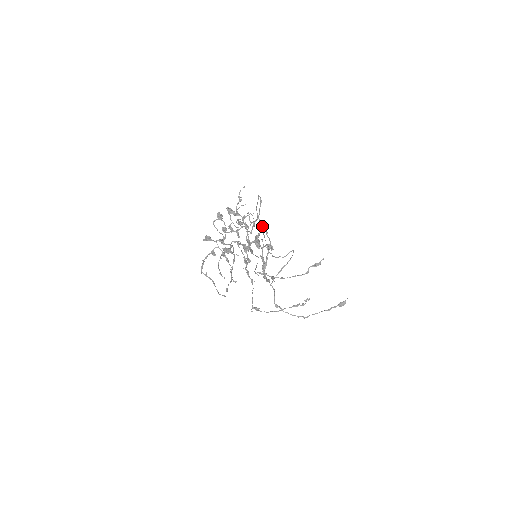
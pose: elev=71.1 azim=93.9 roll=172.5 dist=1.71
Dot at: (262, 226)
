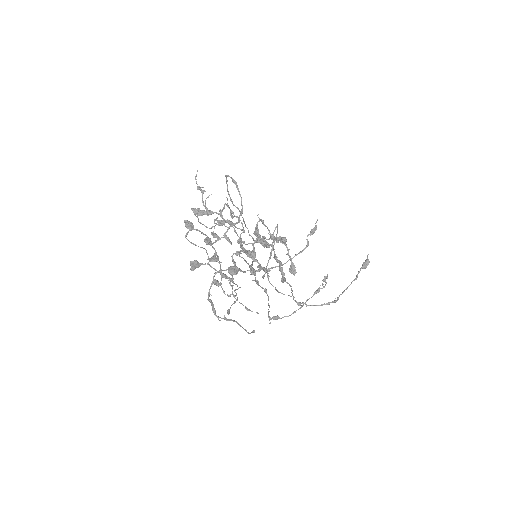
Dot at: (240, 213)
